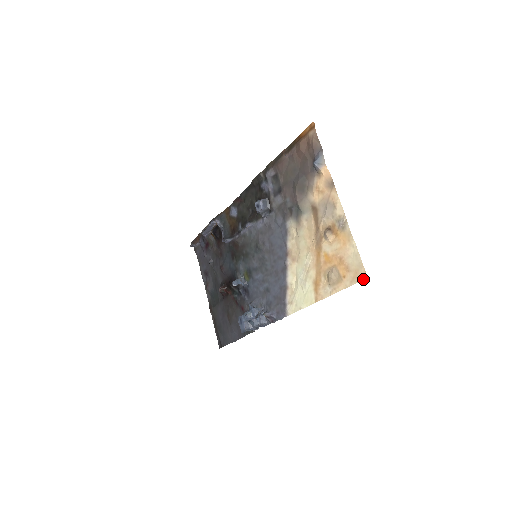
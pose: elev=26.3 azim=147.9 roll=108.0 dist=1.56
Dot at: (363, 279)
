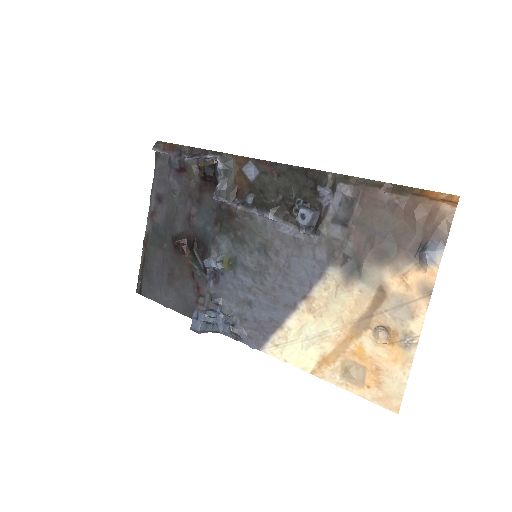
Dot at: (391, 410)
